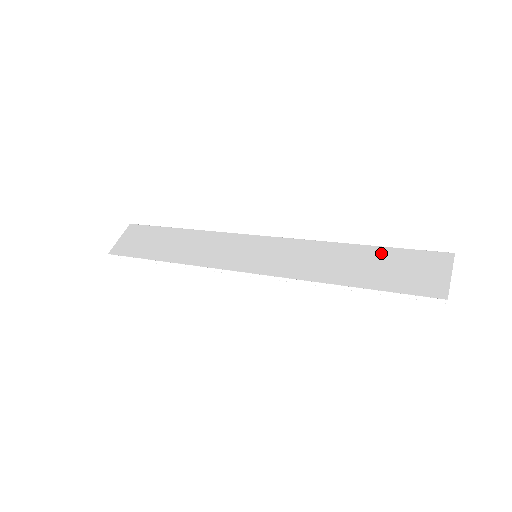
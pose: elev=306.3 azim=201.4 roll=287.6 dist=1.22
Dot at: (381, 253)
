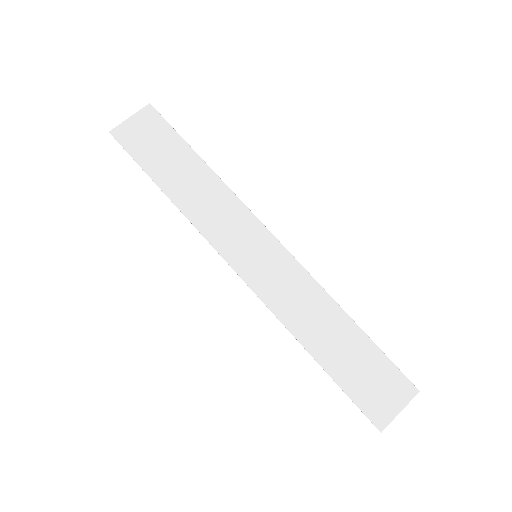
Dot at: (364, 344)
